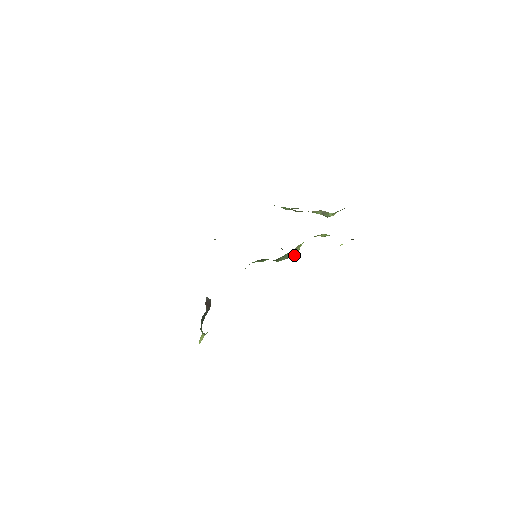
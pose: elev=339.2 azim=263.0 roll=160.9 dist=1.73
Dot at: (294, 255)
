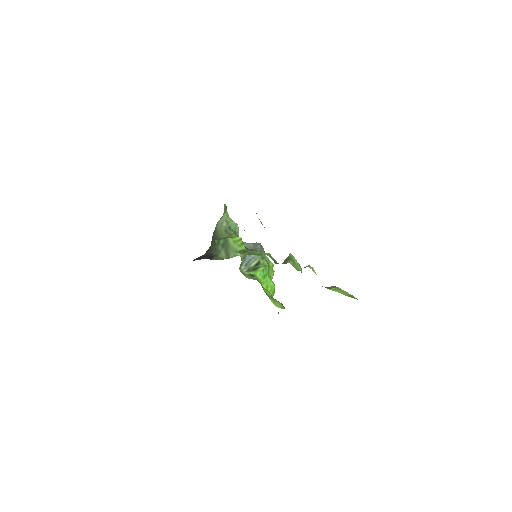
Dot at: occluded
